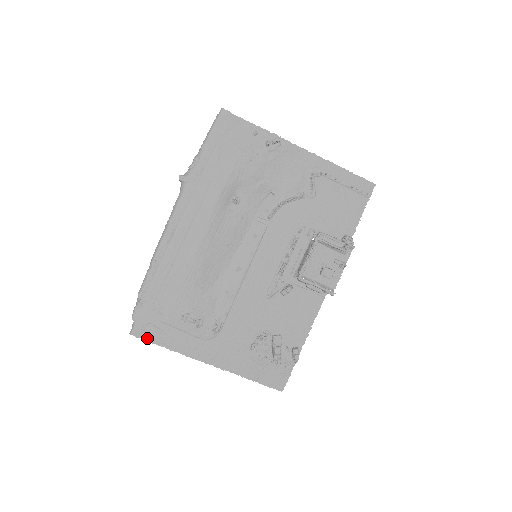
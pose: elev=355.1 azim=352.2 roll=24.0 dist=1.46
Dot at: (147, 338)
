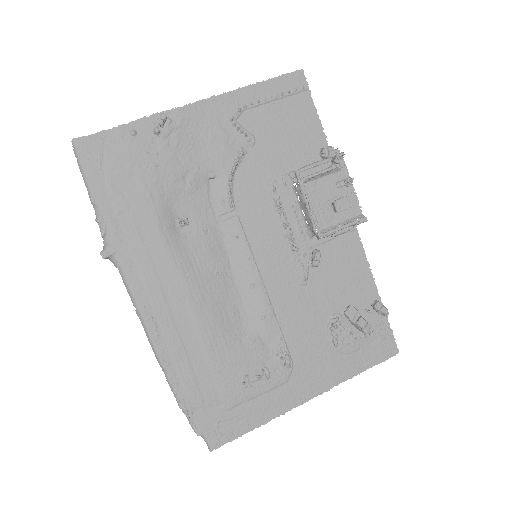
Dot at: (230, 438)
